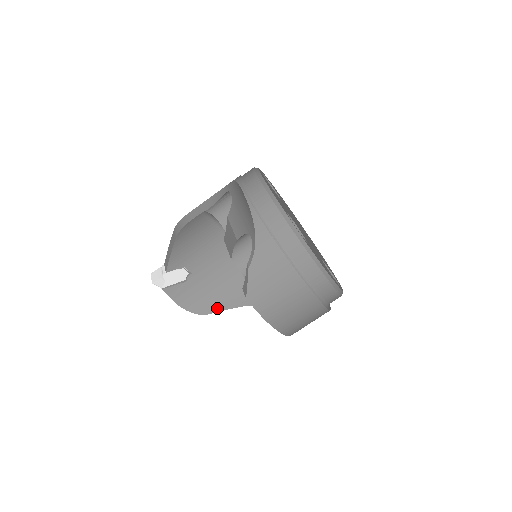
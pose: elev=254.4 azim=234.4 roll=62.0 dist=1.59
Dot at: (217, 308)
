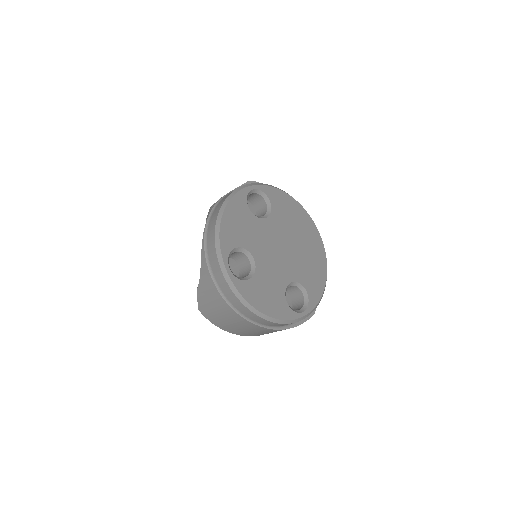
Dot at: occluded
